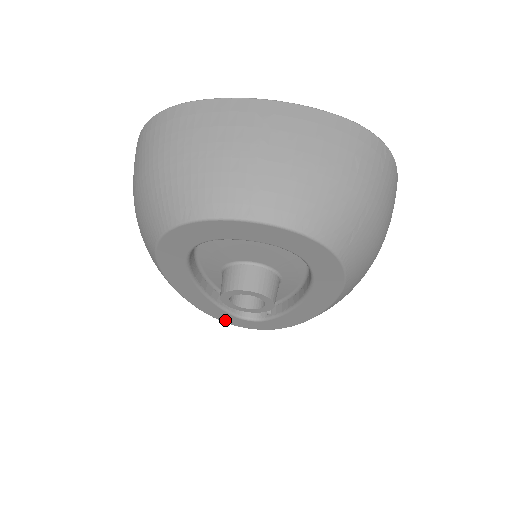
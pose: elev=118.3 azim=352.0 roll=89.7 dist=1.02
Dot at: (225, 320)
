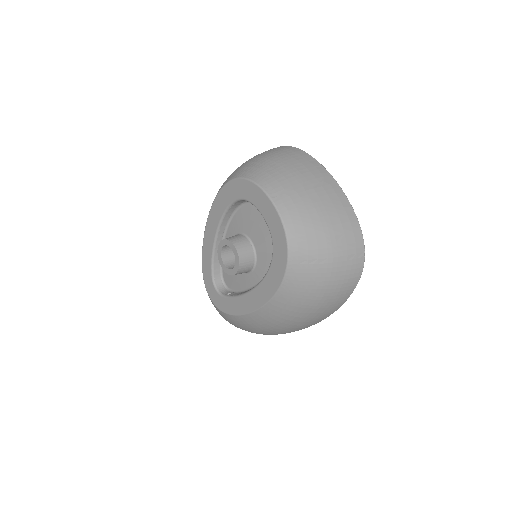
Dot at: (205, 278)
